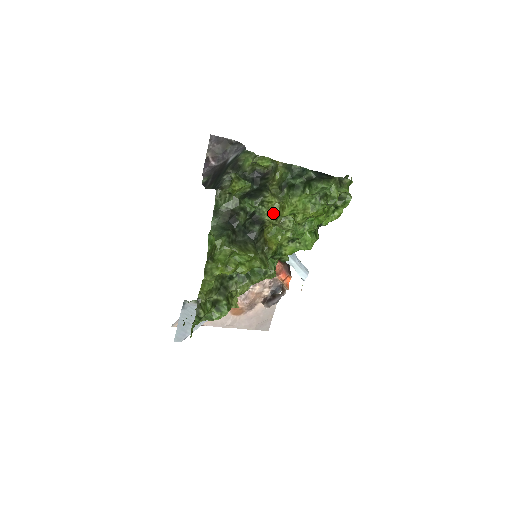
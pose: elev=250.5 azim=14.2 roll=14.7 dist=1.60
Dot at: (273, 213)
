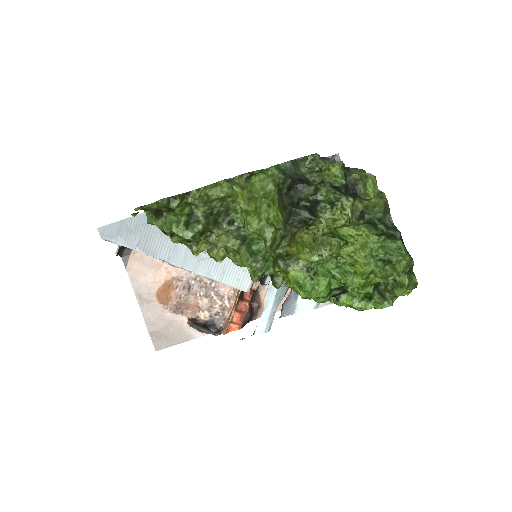
Dot at: (331, 223)
